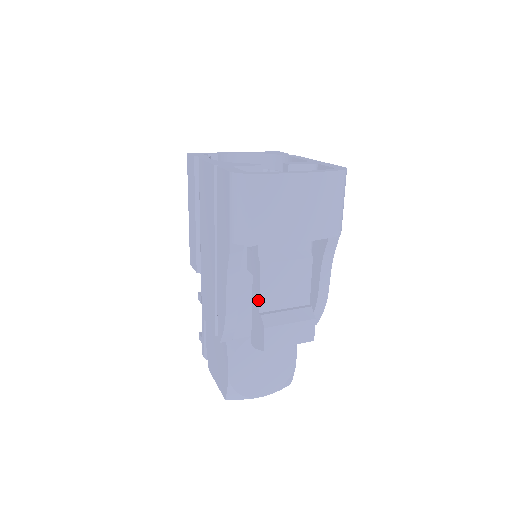
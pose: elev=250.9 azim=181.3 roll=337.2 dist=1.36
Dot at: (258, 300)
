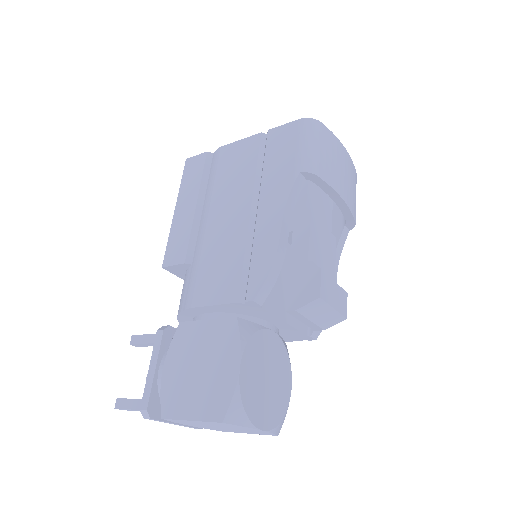
Dot at: (306, 248)
